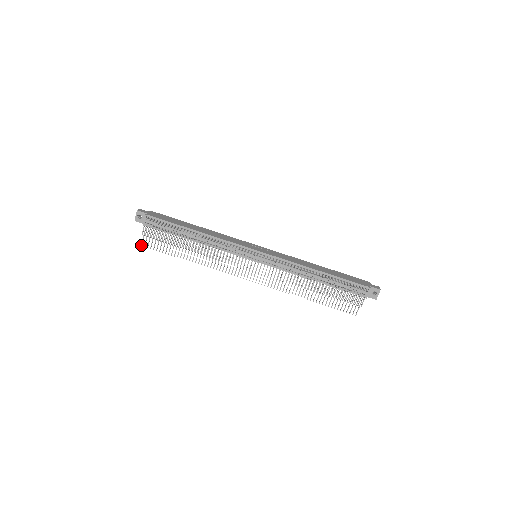
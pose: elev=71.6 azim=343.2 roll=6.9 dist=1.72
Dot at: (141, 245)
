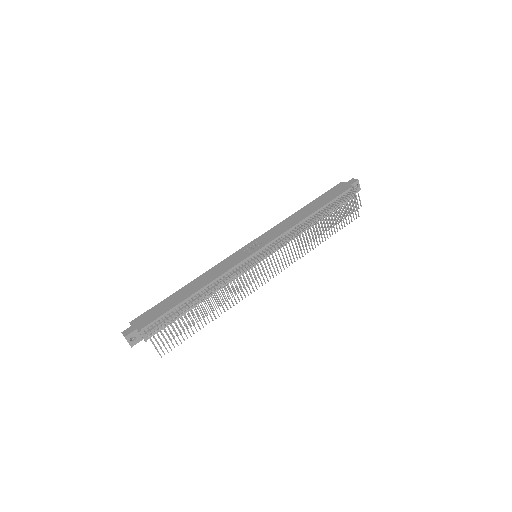
Dot at: occluded
